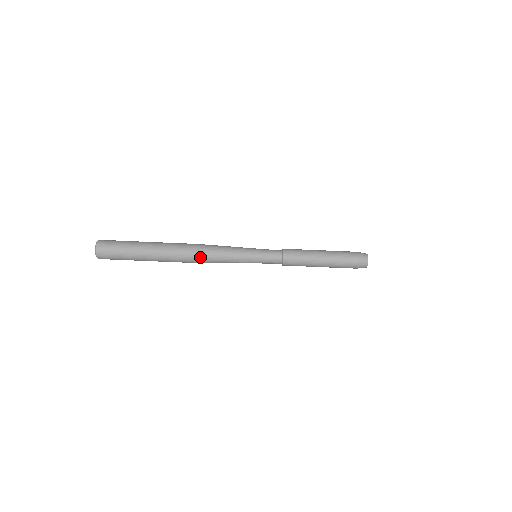
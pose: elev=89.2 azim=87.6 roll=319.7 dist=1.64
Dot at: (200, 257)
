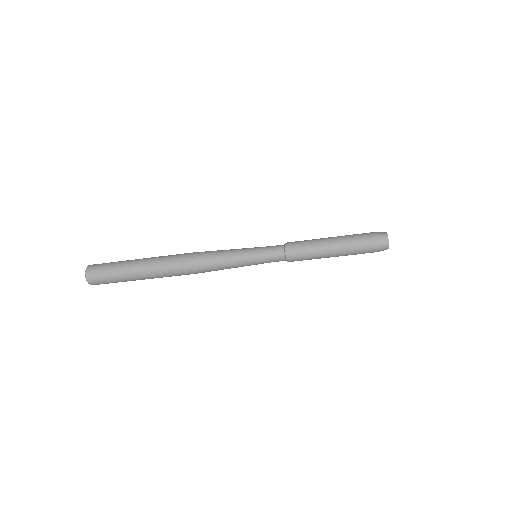
Dot at: occluded
